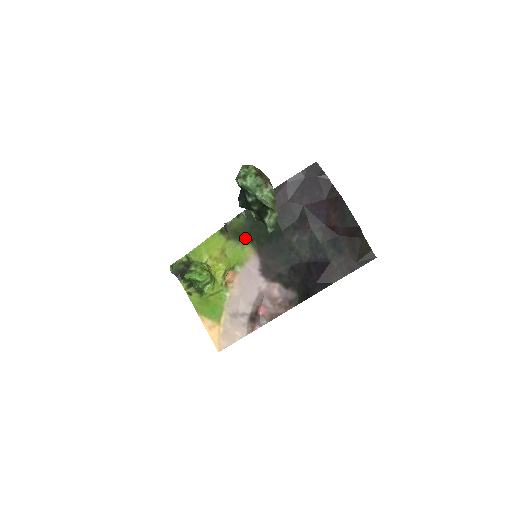
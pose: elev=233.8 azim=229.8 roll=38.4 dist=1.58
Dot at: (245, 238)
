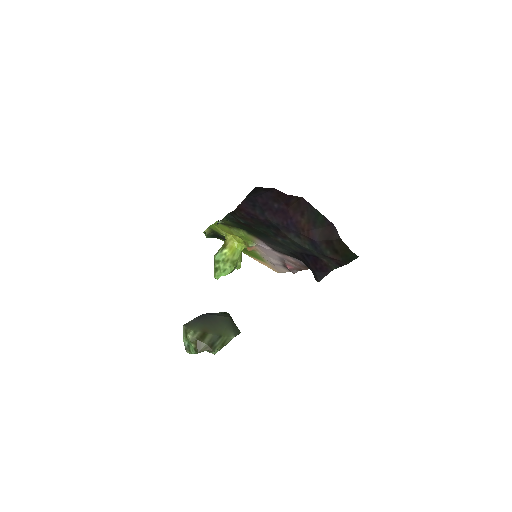
Dot at: (241, 229)
